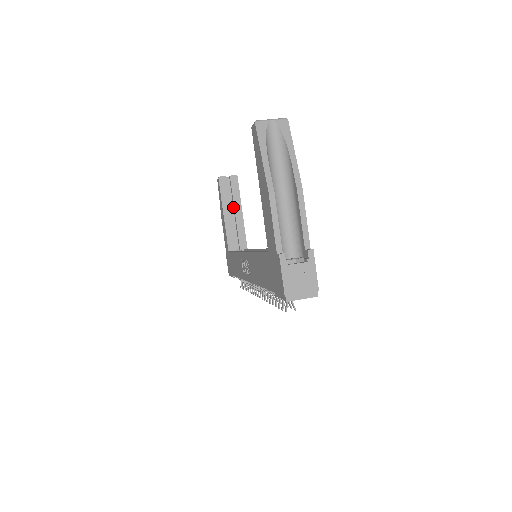
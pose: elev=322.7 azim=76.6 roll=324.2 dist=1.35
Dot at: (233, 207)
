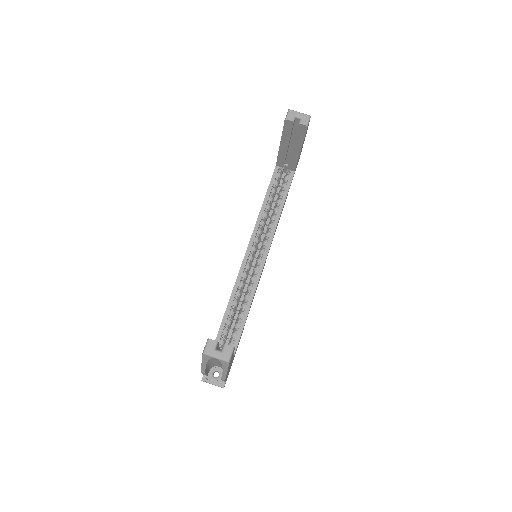
Dot at: occluded
